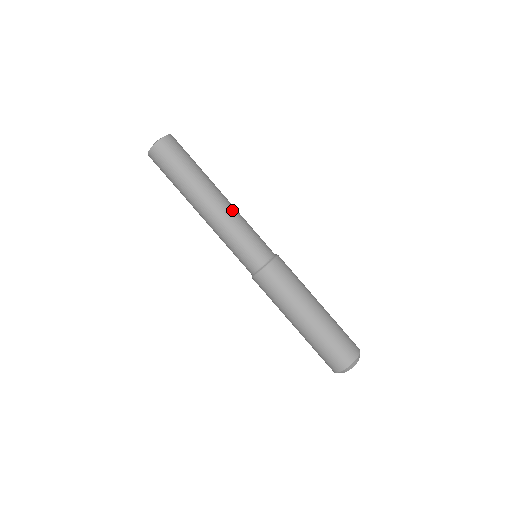
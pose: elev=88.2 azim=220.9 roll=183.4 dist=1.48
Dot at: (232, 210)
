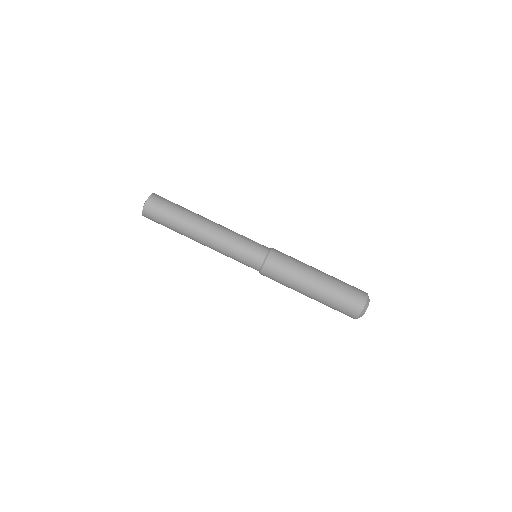
Dot at: (219, 235)
